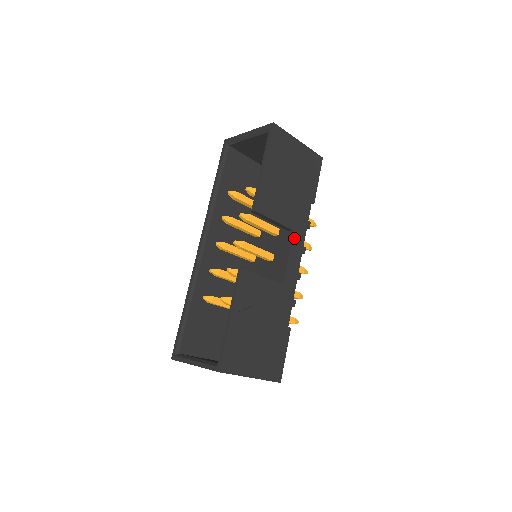
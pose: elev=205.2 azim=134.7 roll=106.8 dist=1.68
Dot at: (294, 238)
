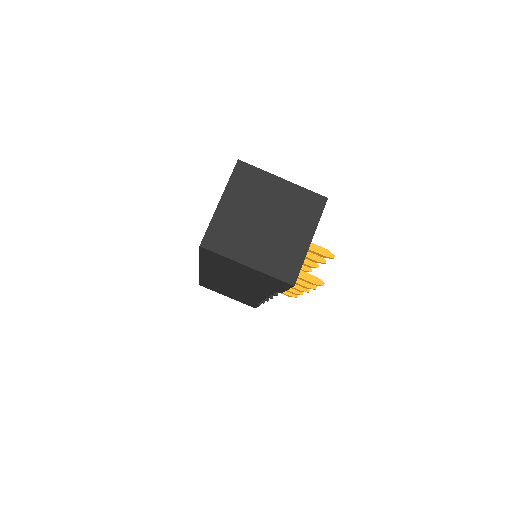
Dot at: occluded
